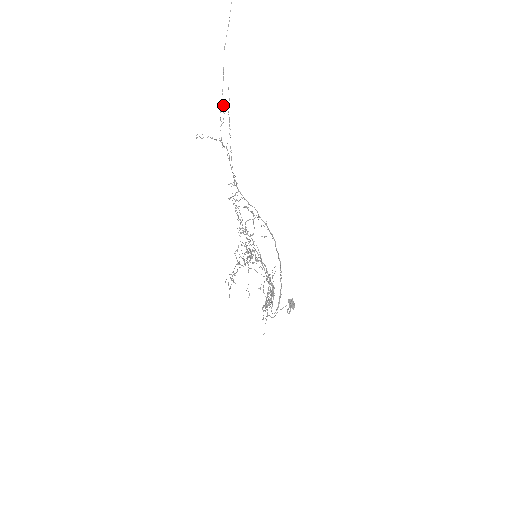
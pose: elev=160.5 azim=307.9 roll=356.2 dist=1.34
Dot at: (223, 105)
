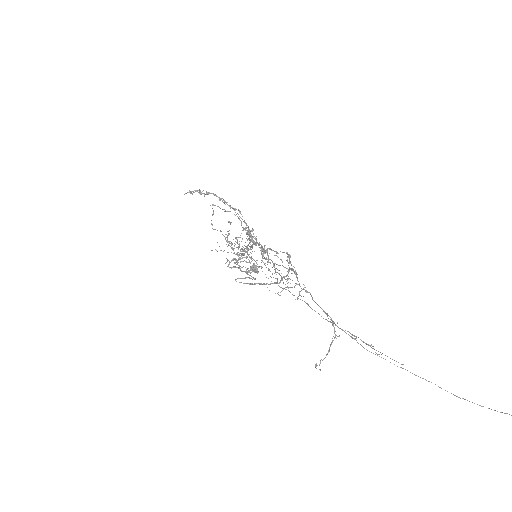
Dot at: occluded
